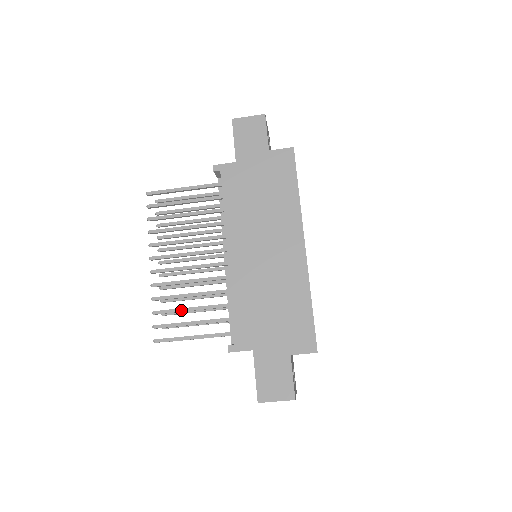
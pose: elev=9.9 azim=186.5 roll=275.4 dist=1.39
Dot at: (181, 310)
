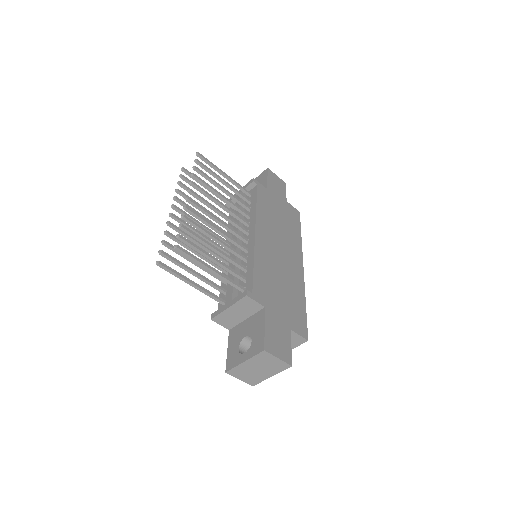
Dot at: (206, 242)
